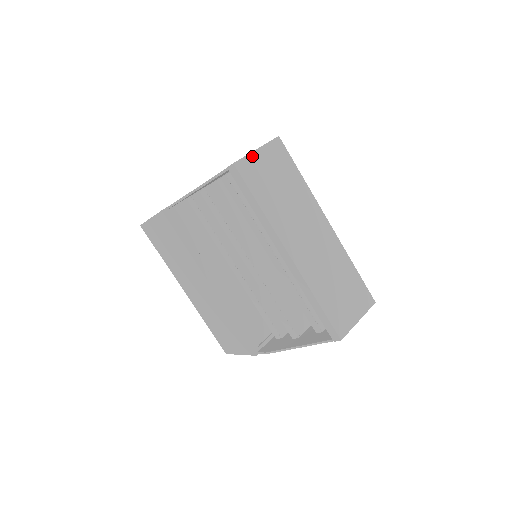
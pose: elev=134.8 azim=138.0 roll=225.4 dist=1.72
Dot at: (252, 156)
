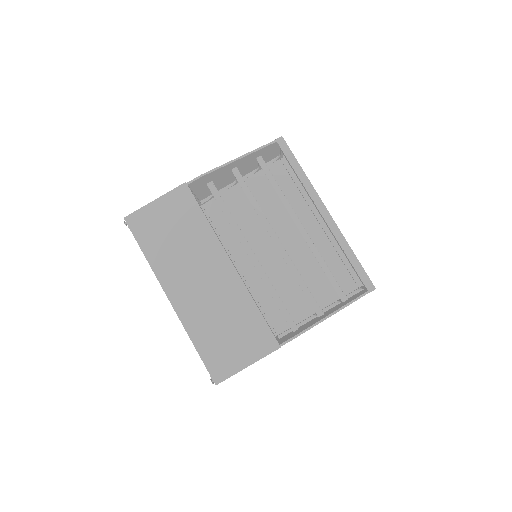
Dot at: occluded
